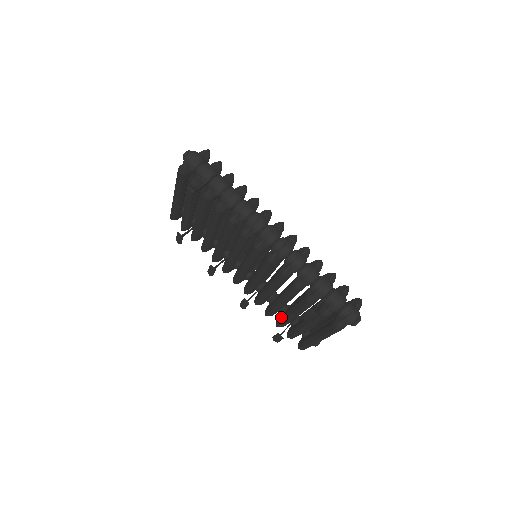
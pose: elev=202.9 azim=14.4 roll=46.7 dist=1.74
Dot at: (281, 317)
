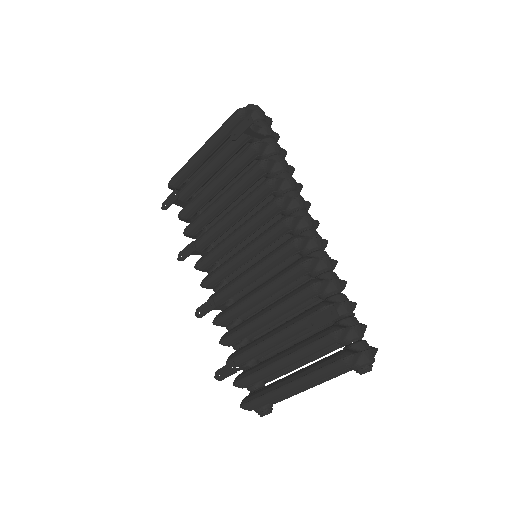
Dot at: (245, 346)
